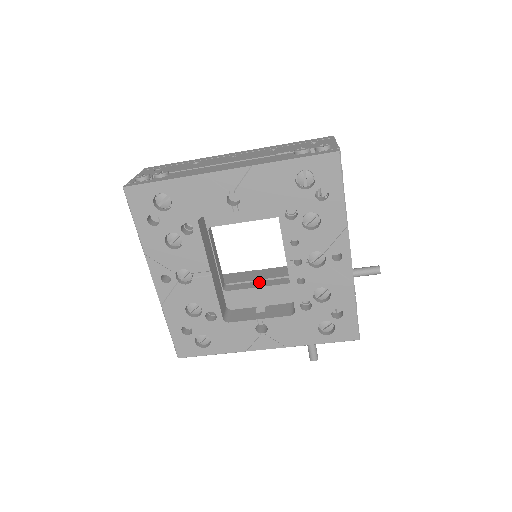
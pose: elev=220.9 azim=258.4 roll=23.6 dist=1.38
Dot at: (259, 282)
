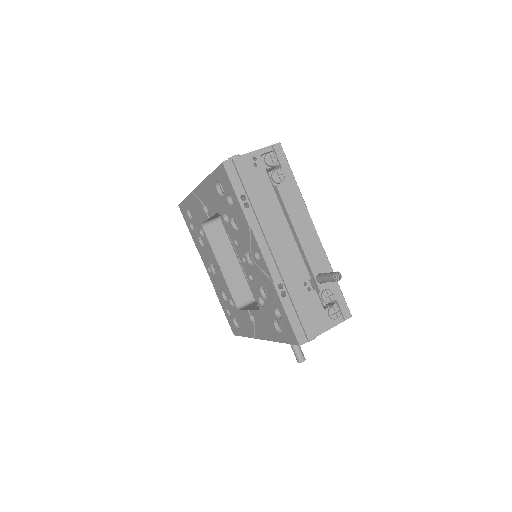
Dot at: occluded
